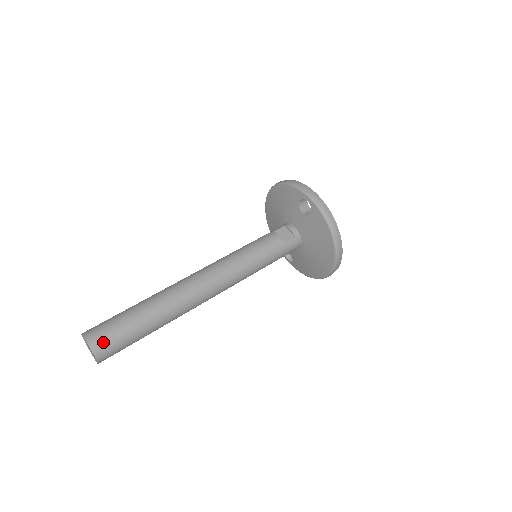
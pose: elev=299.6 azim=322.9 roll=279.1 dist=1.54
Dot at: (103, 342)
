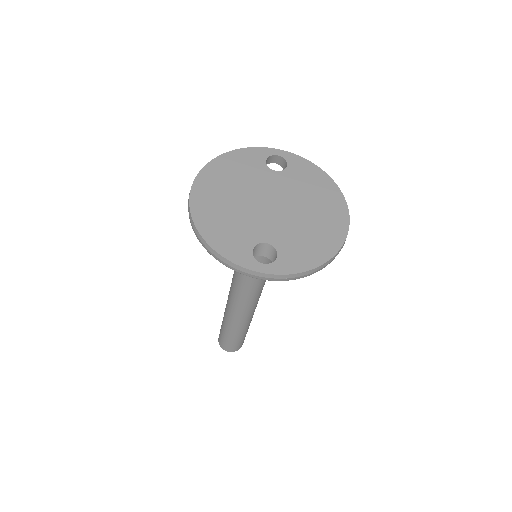
Dot at: (236, 348)
